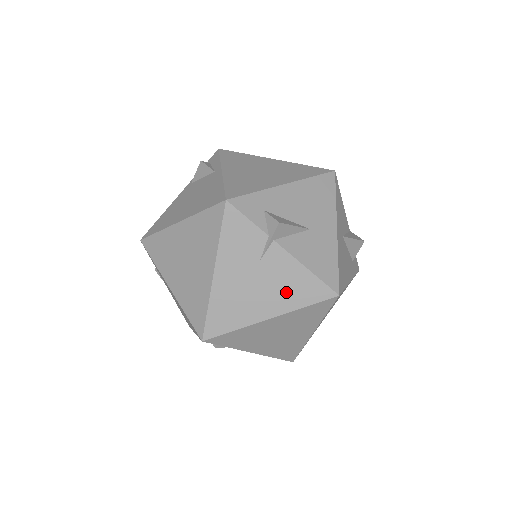
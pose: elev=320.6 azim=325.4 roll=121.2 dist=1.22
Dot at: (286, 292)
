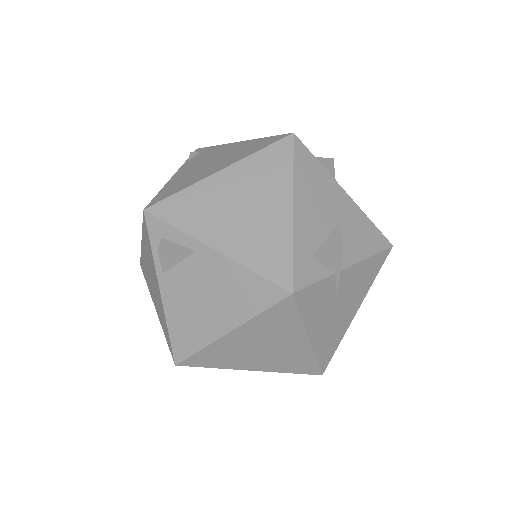
Dot at: (361, 287)
